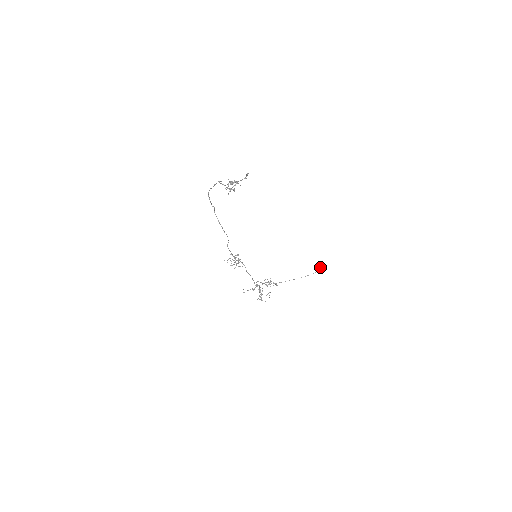
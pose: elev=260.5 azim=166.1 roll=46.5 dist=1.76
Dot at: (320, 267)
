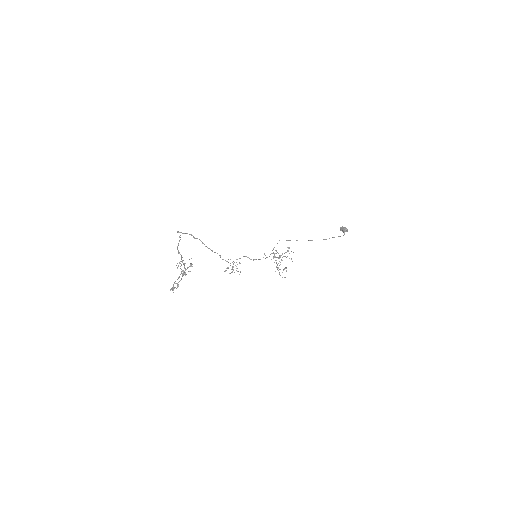
Dot at: (341, 230)
